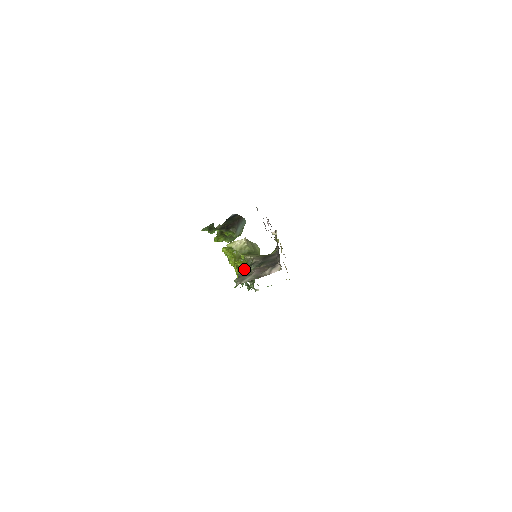
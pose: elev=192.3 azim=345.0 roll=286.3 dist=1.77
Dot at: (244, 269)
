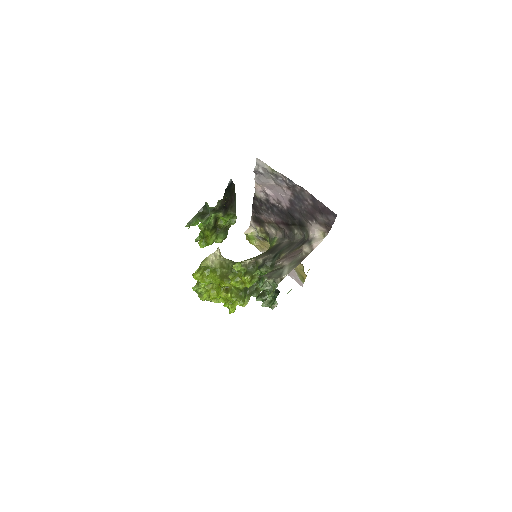
Dot at: (242, 286)
